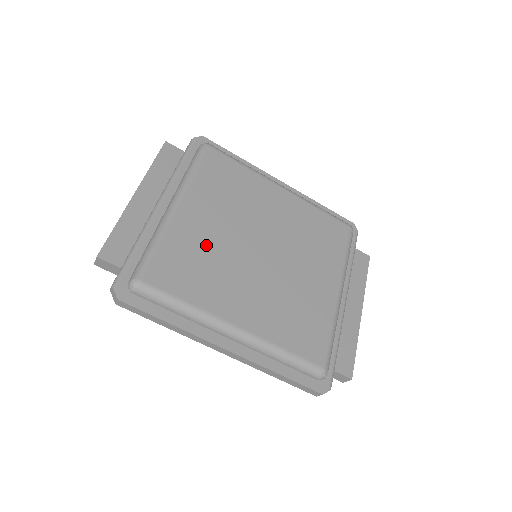
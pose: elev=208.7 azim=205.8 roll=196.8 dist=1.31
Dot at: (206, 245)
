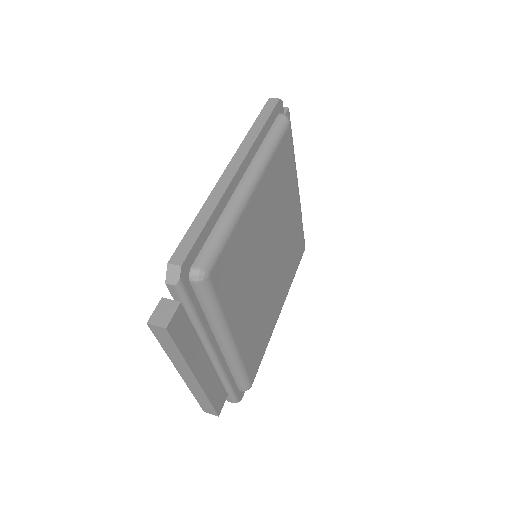
Dot at: (255, 319)
